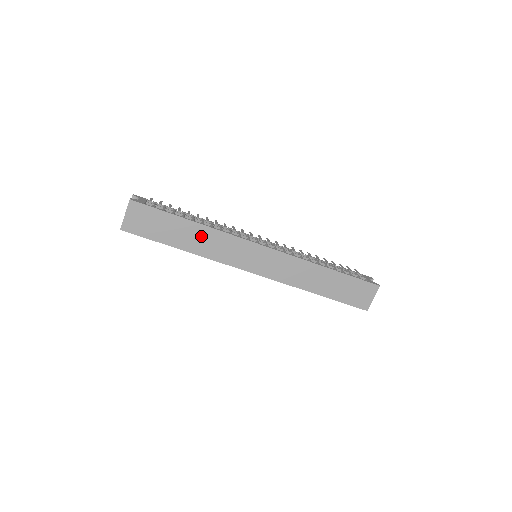
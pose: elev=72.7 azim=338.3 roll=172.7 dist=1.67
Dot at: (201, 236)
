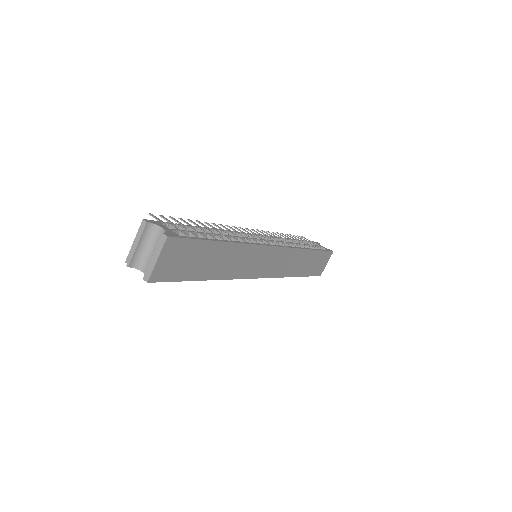
Dot at: (230, 256)
